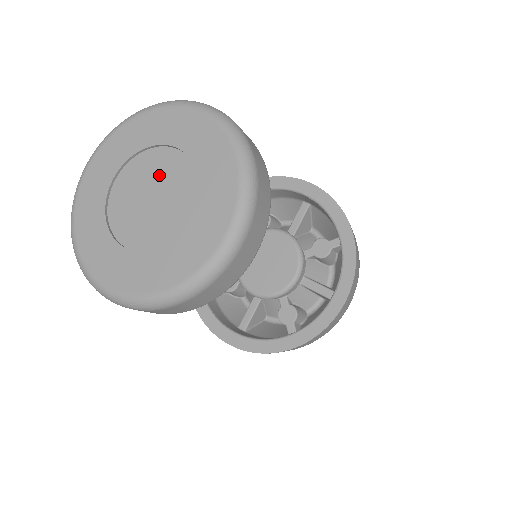
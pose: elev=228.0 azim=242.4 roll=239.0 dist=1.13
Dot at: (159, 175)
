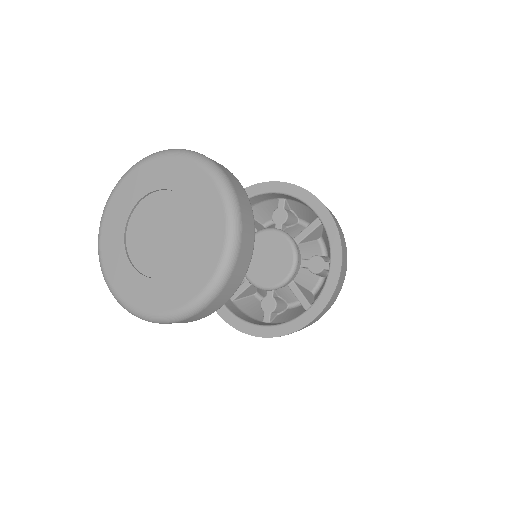
Dot at: (170, 218)
